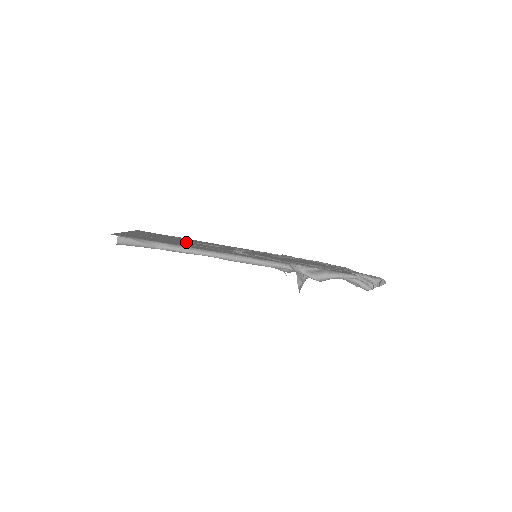
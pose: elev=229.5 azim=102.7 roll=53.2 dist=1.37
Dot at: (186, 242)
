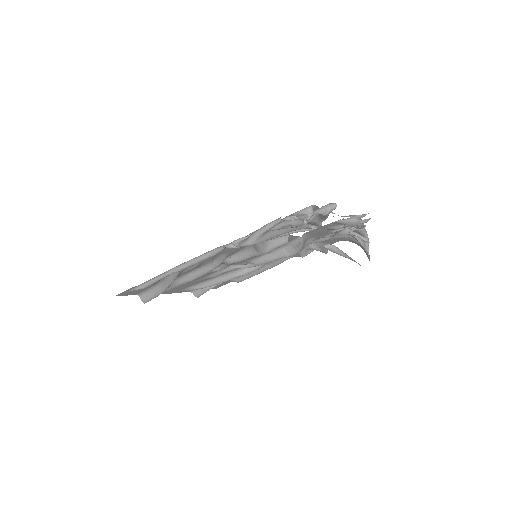
Dot at: occluded
